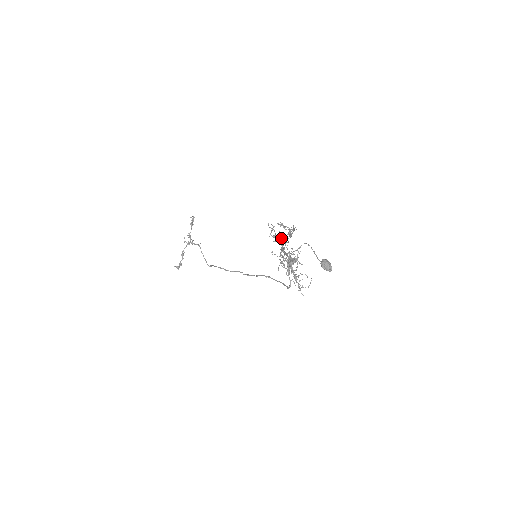
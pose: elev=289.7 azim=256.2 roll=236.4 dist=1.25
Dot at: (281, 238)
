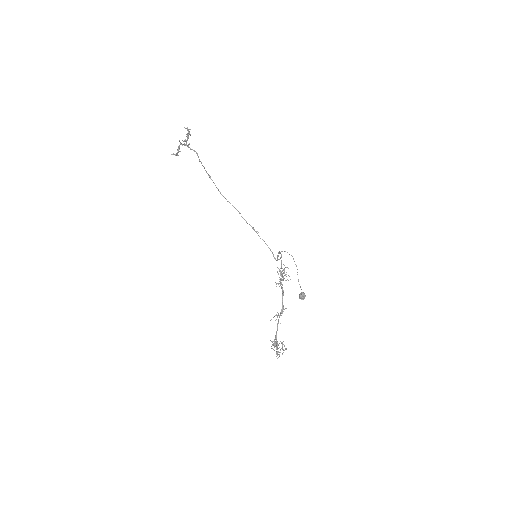
Dot at: (277, 343)
